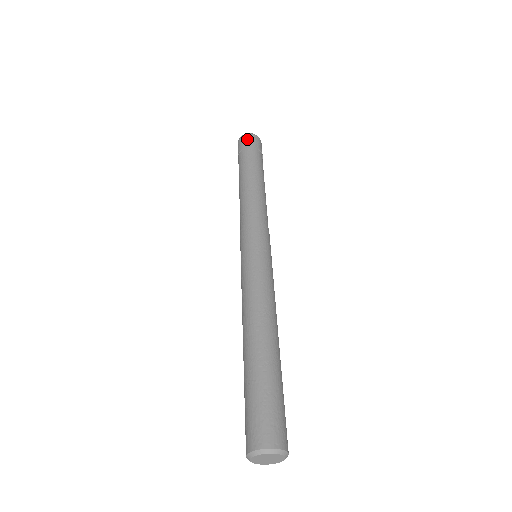
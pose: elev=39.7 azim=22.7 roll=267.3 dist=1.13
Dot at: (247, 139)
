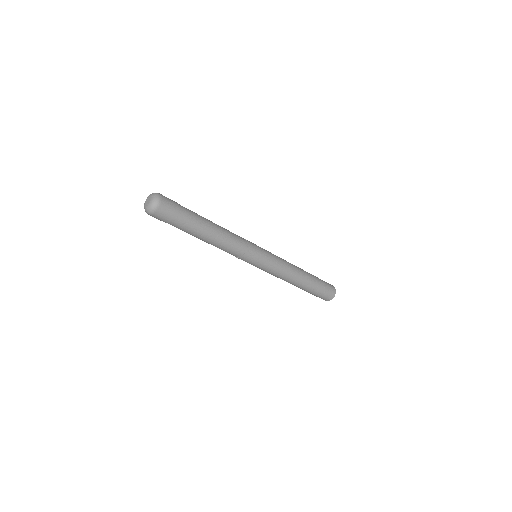
Dot at: (167, 207)
